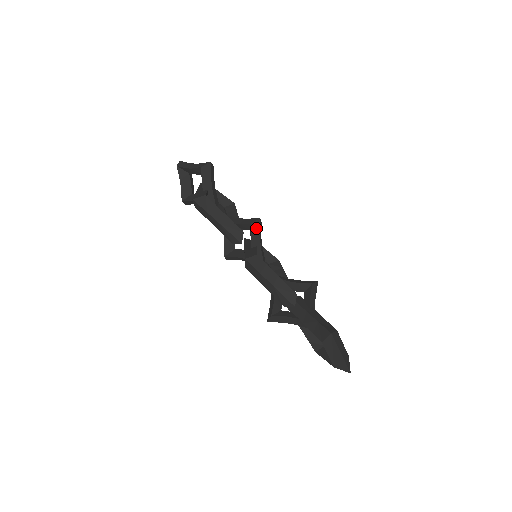
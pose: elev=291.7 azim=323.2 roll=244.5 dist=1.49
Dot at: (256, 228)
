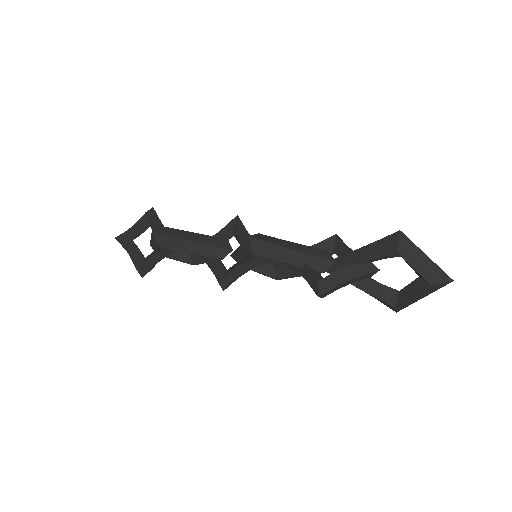
Dot at: (239, 225)
